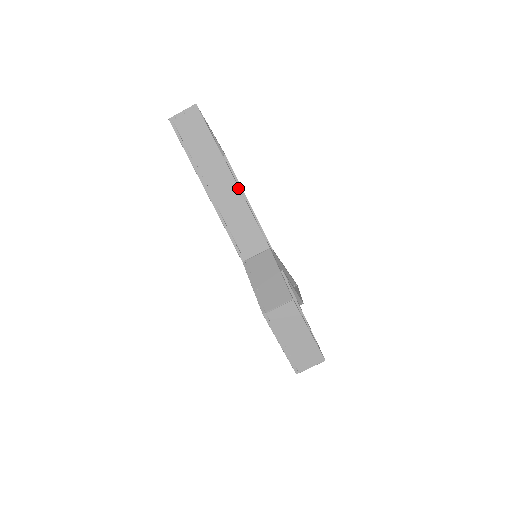
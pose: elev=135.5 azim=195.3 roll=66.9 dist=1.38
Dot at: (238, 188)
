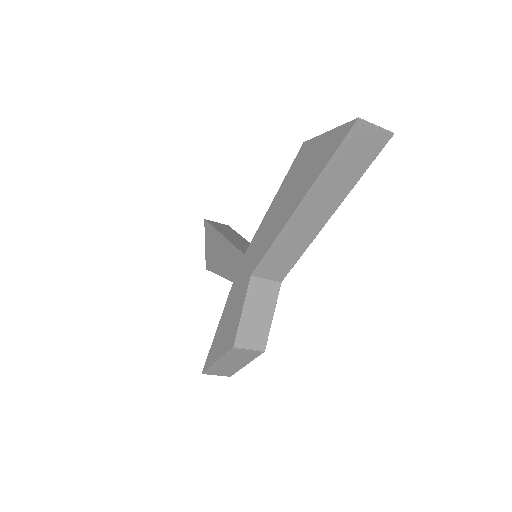
Dot at: (321, 228)
